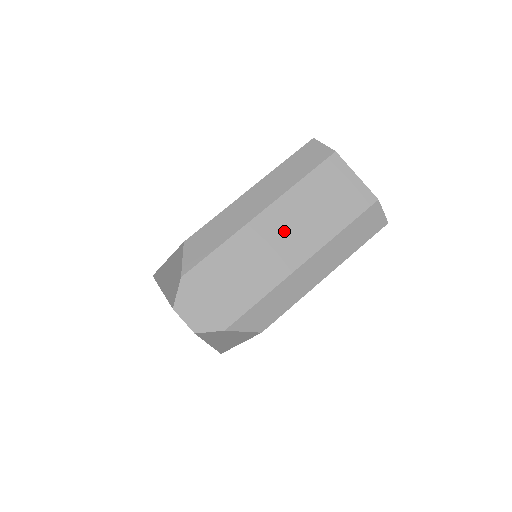
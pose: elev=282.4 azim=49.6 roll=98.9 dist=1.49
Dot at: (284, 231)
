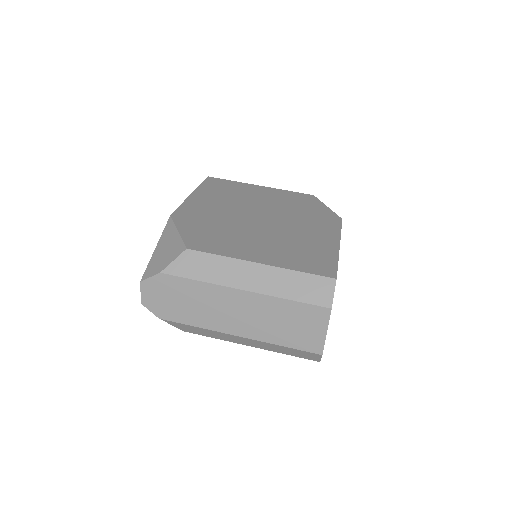
Dot at: (246, 312)
